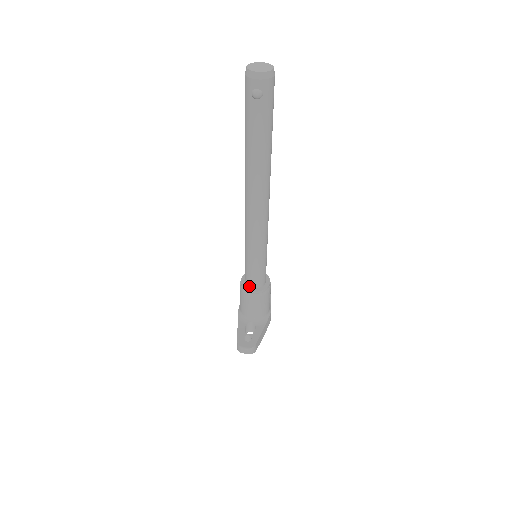
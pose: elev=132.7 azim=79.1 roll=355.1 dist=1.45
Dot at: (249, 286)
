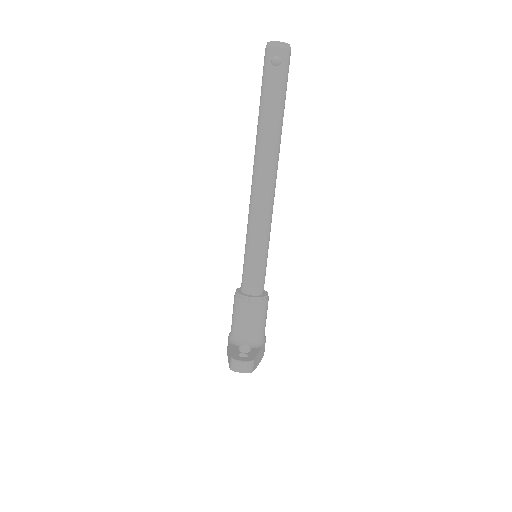
Dot at: (246, 293)
